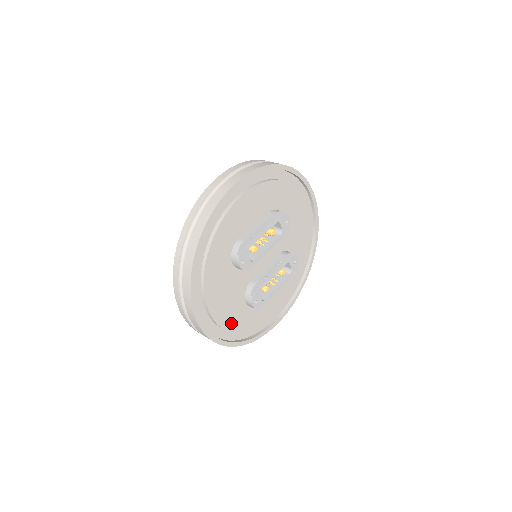
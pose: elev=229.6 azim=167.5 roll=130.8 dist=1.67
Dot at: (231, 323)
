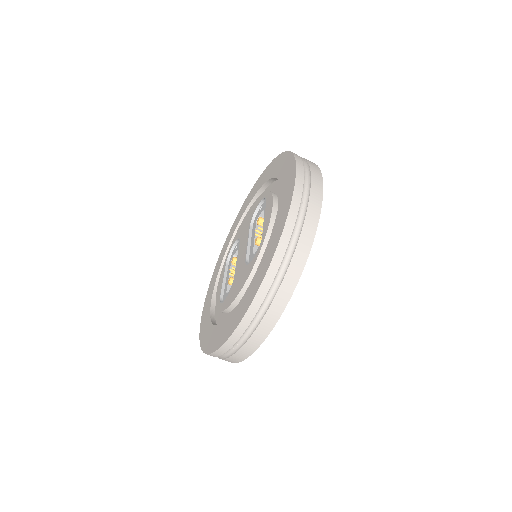
Dot at: occluded
